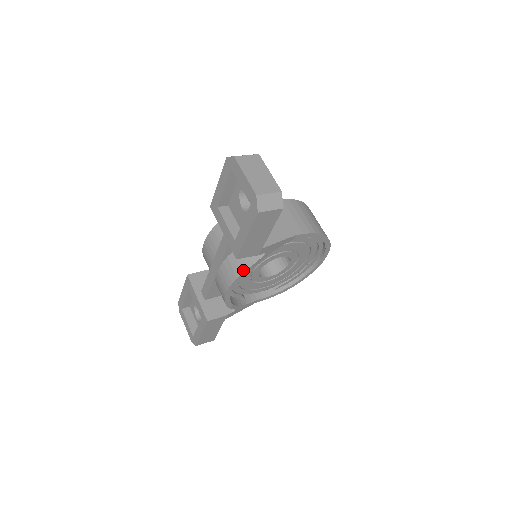
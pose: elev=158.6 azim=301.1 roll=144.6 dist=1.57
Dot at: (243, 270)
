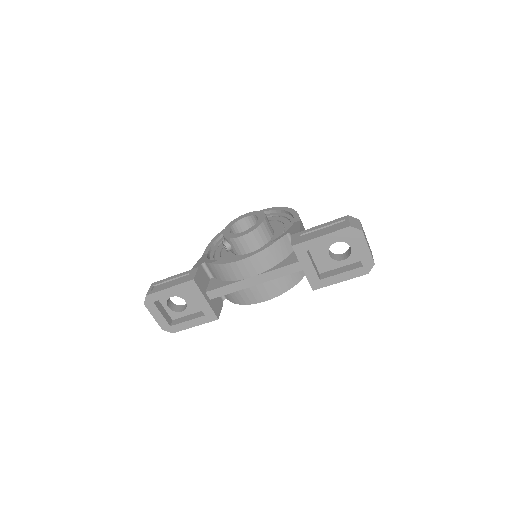
Dot at: occluded
